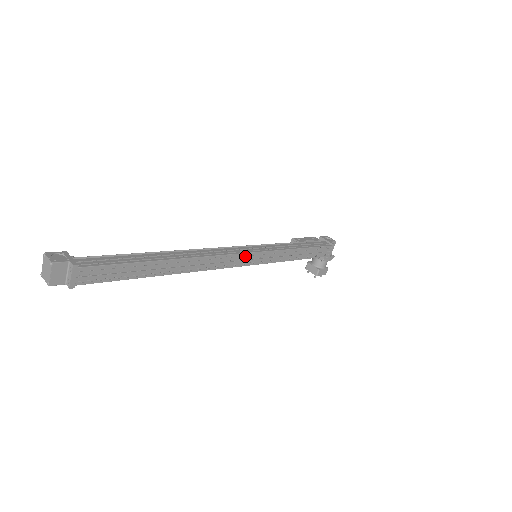
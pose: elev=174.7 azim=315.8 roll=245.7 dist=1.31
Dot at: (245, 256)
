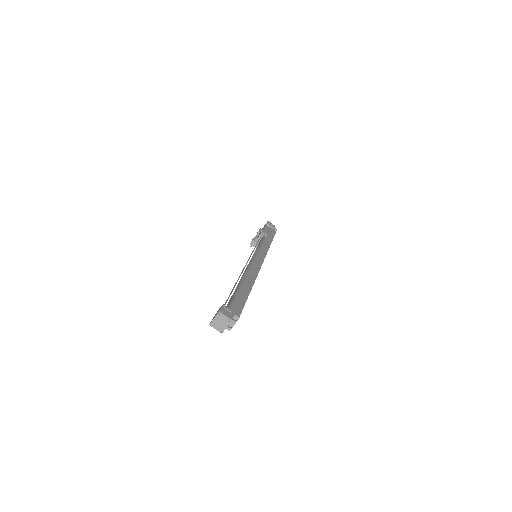
Dot at: occluded
